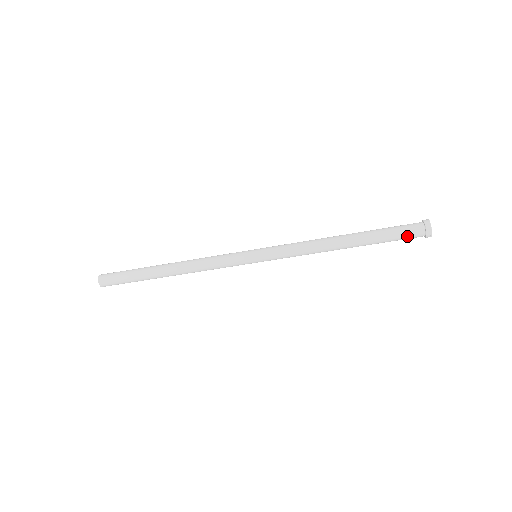
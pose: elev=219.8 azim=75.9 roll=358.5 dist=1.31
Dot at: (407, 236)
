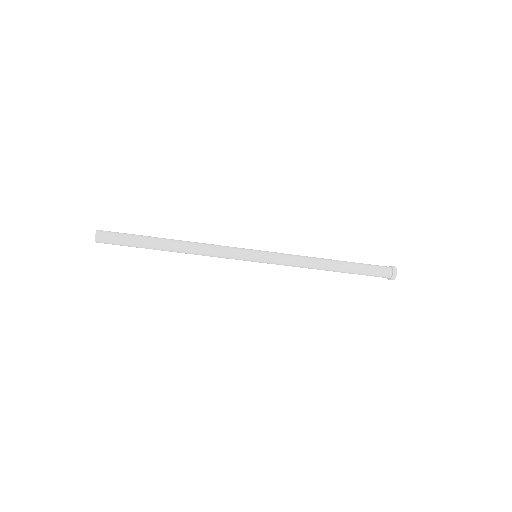
Dot at: (379, 271)
